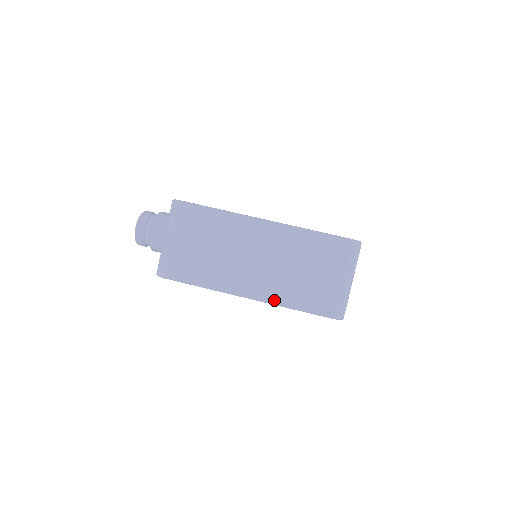
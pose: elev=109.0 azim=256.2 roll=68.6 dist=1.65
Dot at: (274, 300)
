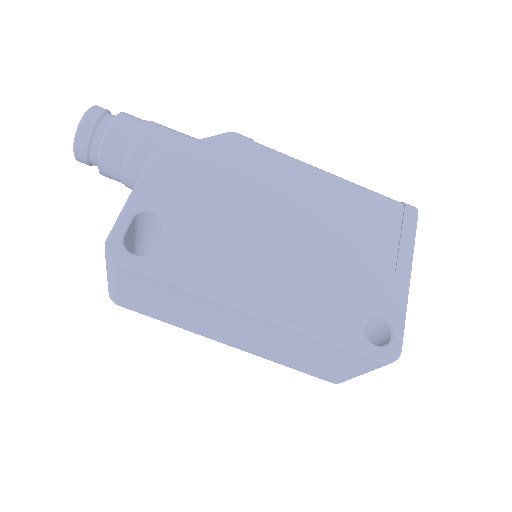
Dot at: (262, 356)
